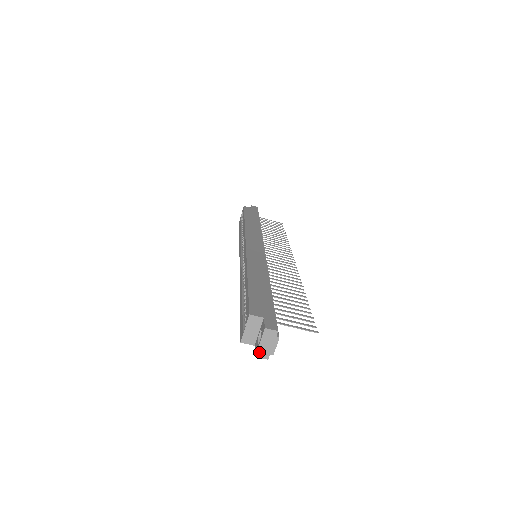
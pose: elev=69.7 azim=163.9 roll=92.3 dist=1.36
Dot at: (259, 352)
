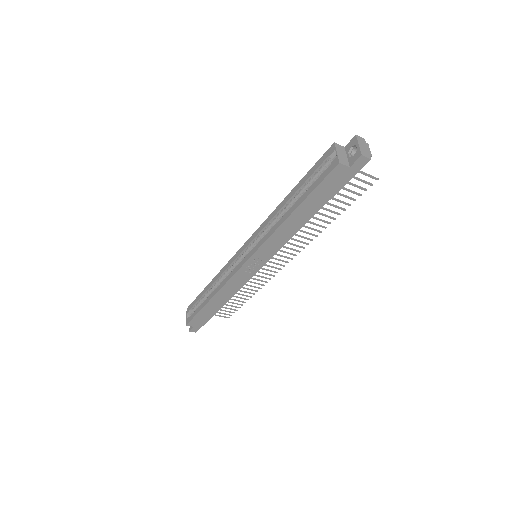
Dot at: (362, 152)
